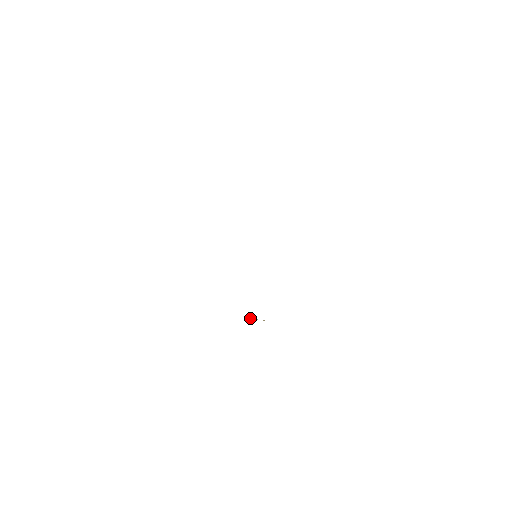
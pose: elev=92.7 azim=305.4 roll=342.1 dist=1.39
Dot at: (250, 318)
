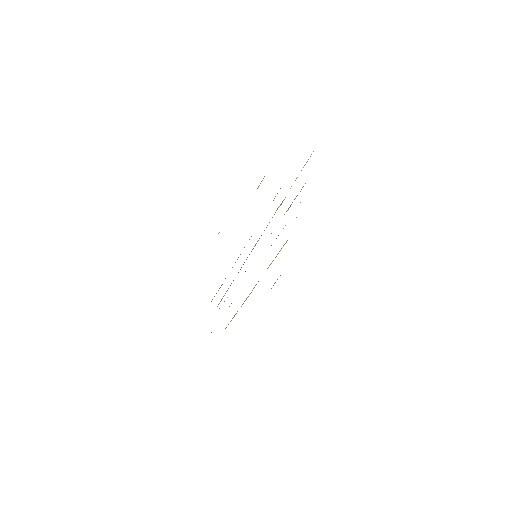
Dot at: occluded
